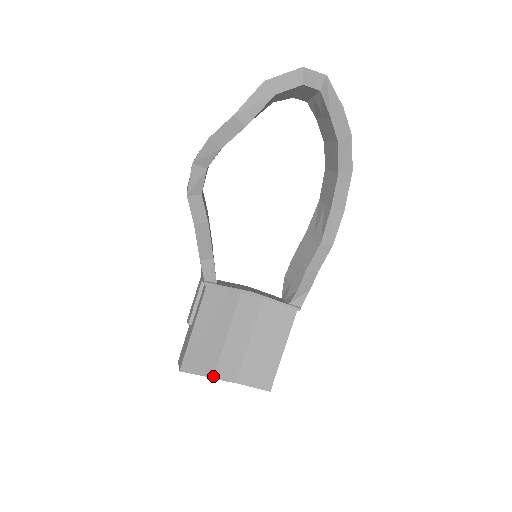
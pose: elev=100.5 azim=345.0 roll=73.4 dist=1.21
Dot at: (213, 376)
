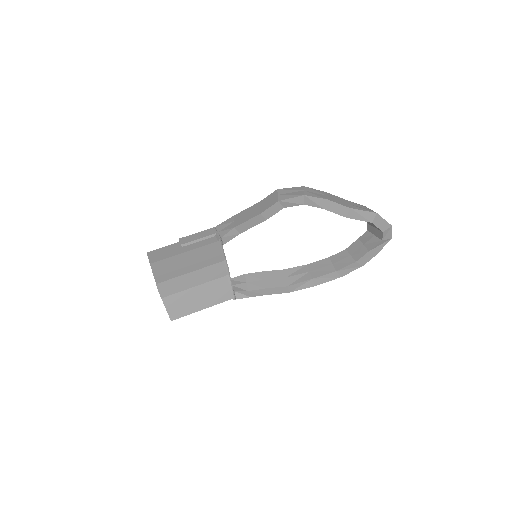
Dot at: (157, 283)
